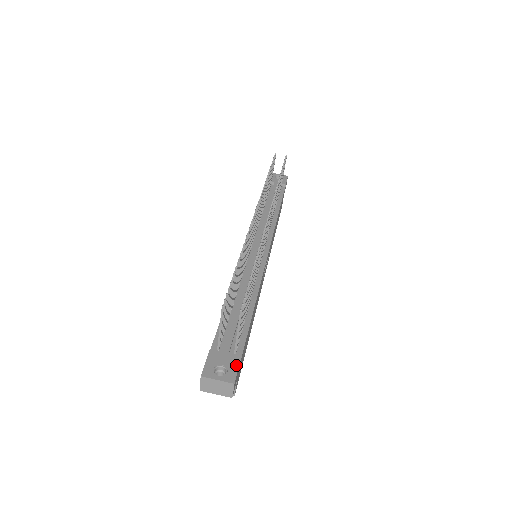
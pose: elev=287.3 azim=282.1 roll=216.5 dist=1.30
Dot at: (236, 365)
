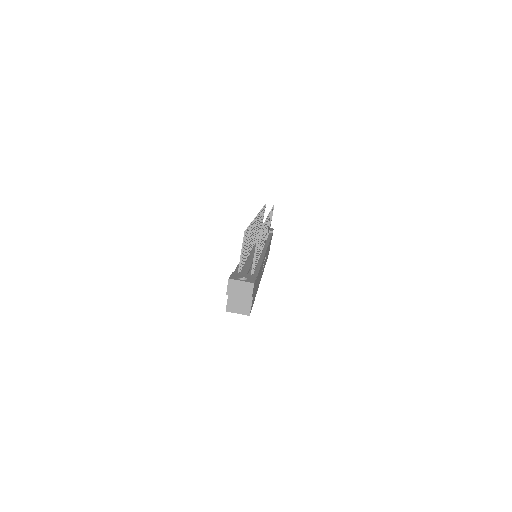
Dot at: (254, 278)
